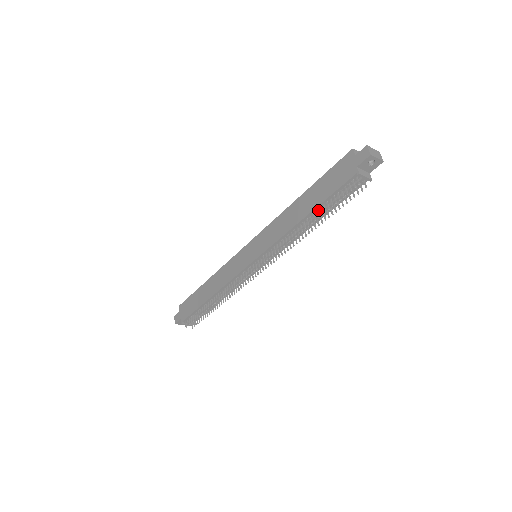
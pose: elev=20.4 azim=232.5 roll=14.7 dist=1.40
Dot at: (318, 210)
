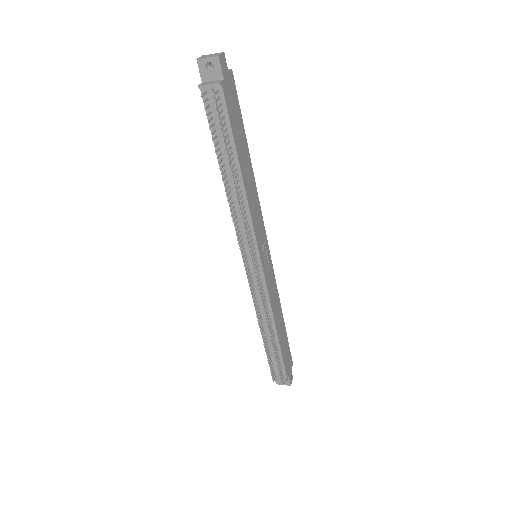
Dot at: (223, 157)
